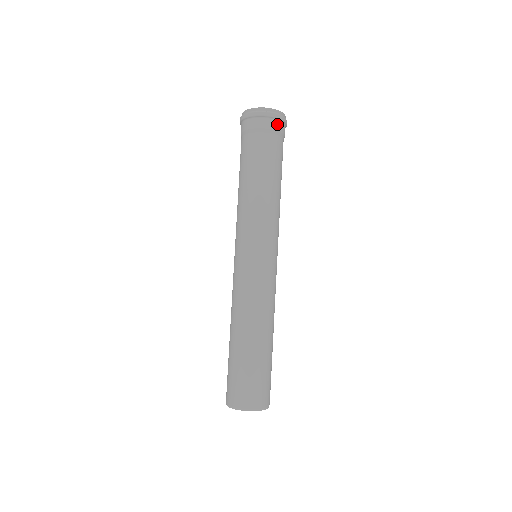
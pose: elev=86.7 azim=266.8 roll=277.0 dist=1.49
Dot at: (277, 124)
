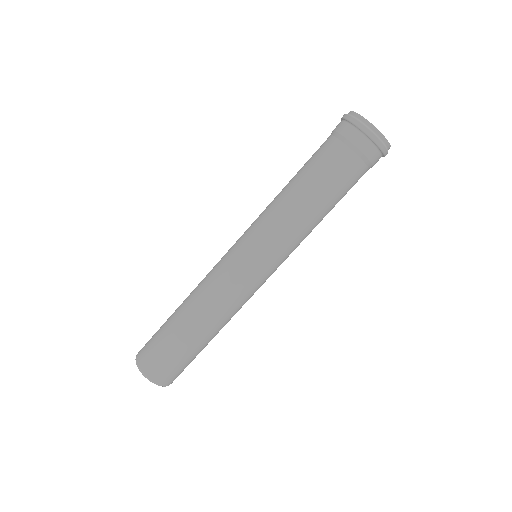
Dot at: (364, 141)
